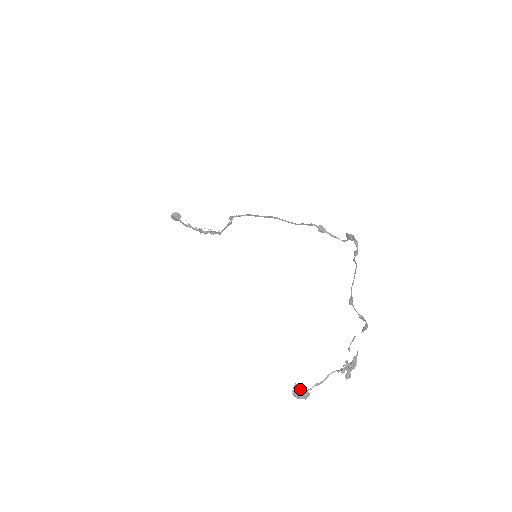
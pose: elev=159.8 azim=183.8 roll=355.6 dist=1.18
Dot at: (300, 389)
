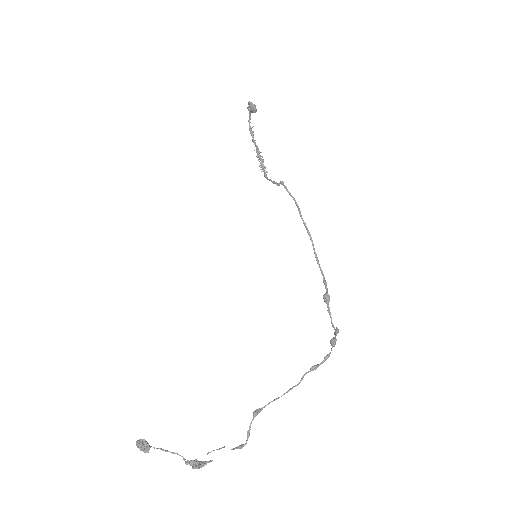
Dot at: (143, 446)
